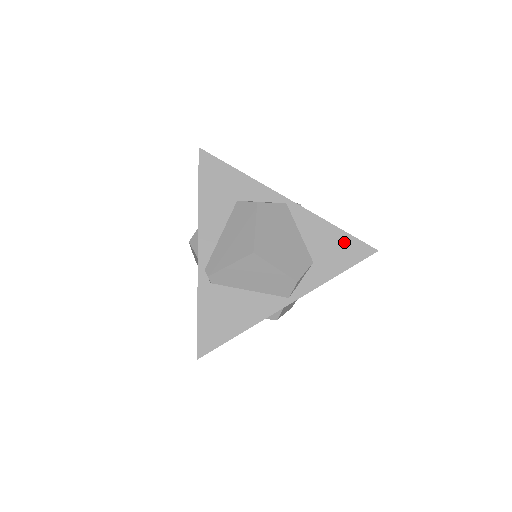
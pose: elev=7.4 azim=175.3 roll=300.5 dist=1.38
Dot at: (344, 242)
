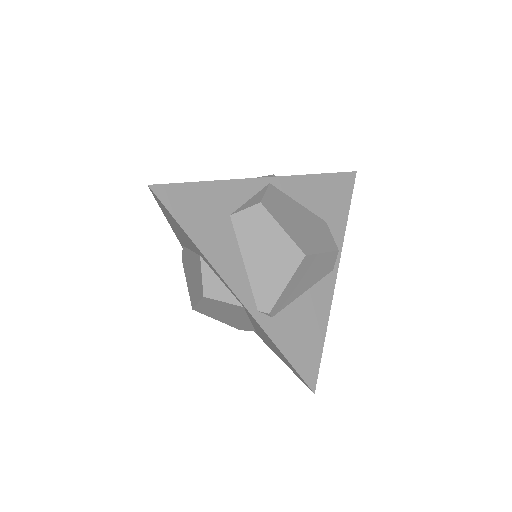
Dot at: (332, 184)
